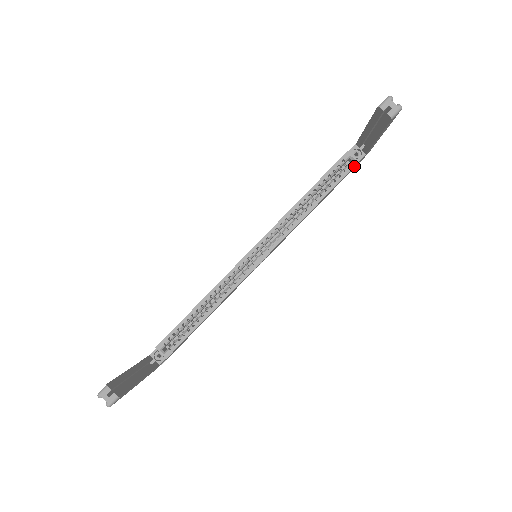
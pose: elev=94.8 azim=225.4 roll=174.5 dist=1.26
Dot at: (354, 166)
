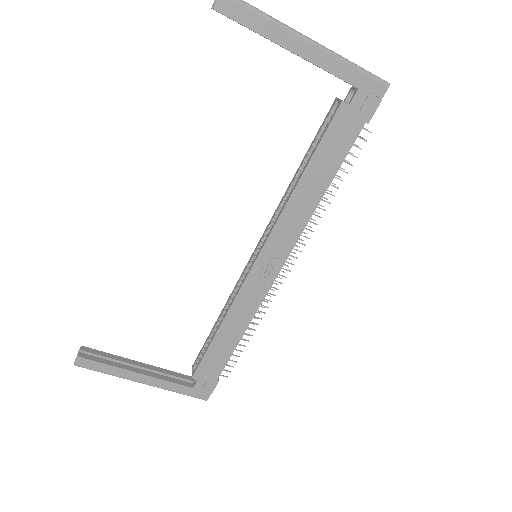
Dot at: (337, 109)
